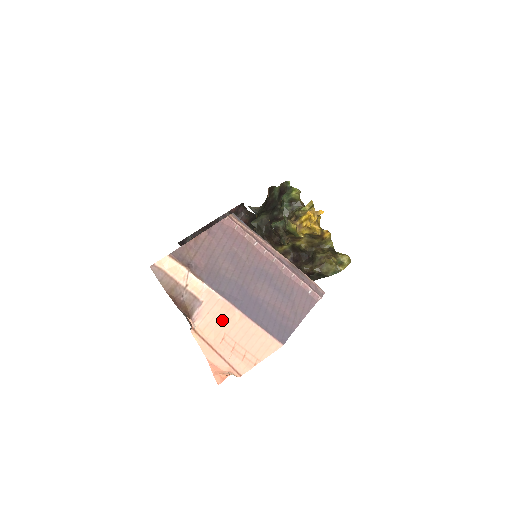
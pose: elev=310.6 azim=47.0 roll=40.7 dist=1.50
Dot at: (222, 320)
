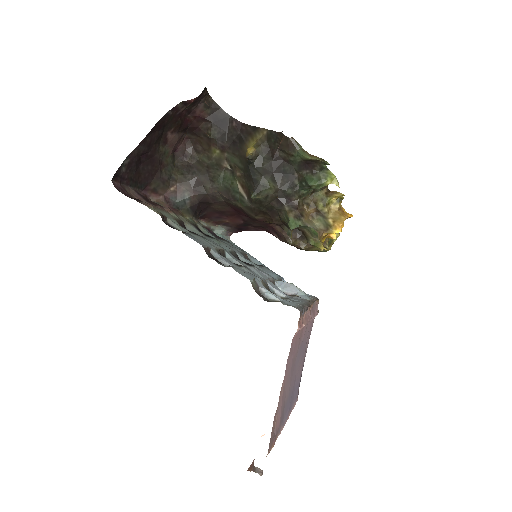
Dot at: occluded
